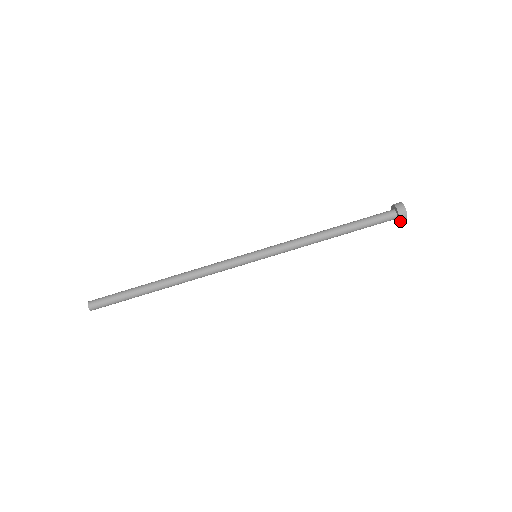
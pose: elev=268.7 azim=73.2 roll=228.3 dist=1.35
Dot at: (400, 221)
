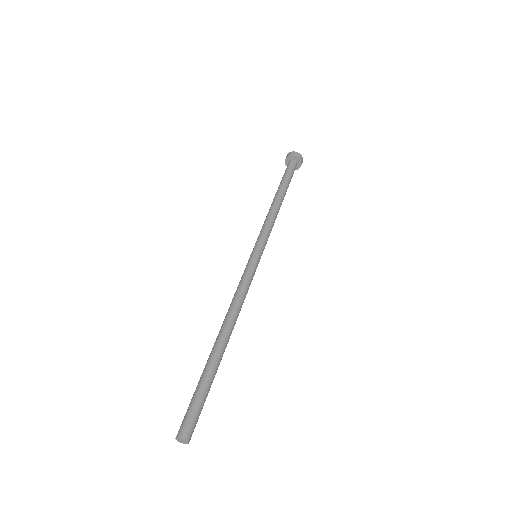
Dot at: (295, 156)
